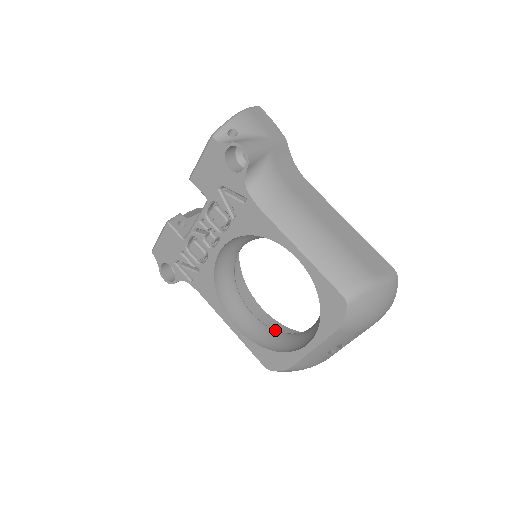
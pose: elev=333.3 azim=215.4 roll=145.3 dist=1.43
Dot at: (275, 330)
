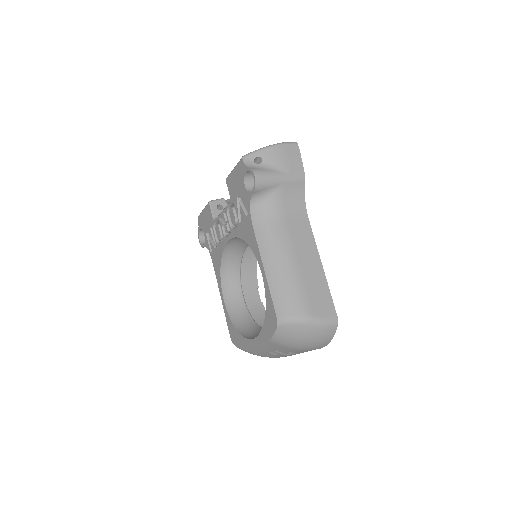
Dot at: (251, 316)
